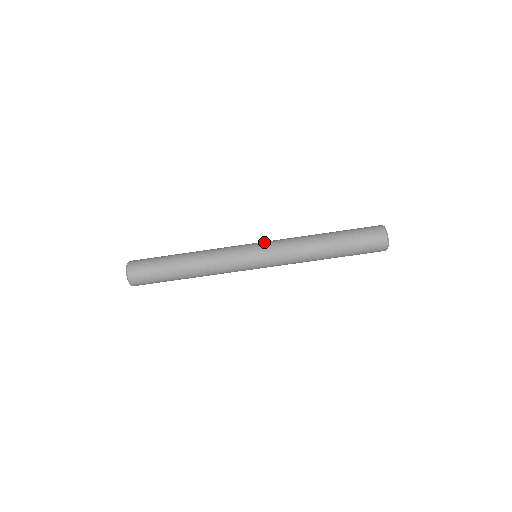
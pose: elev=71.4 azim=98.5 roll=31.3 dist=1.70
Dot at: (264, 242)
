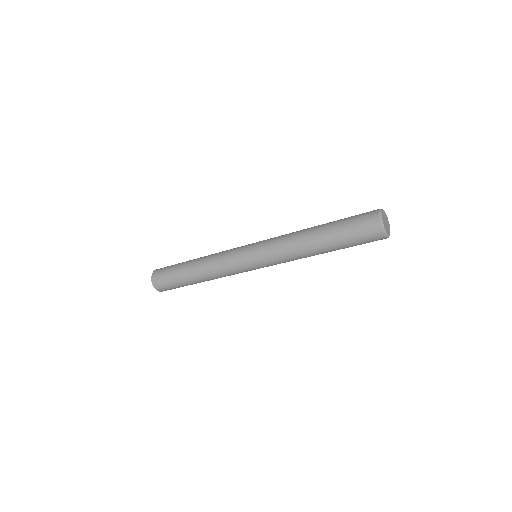
Dot at: (258, 244)
